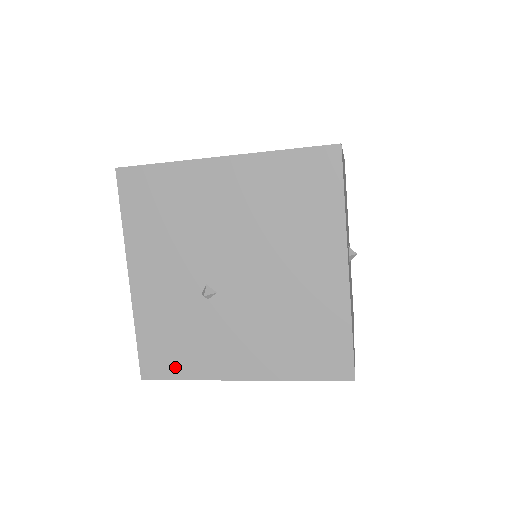
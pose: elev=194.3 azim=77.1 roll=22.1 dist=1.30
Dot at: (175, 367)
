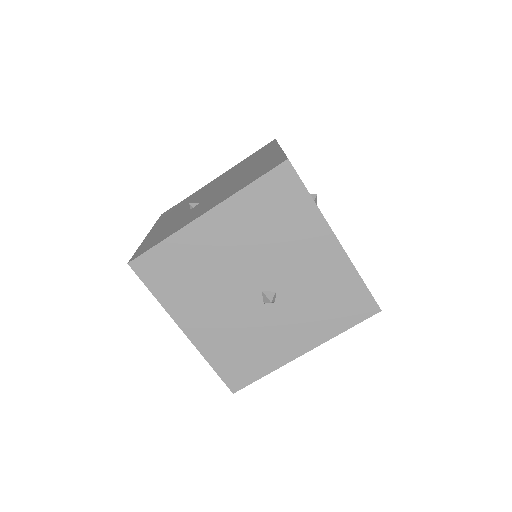
Dot at: (157, 242)
